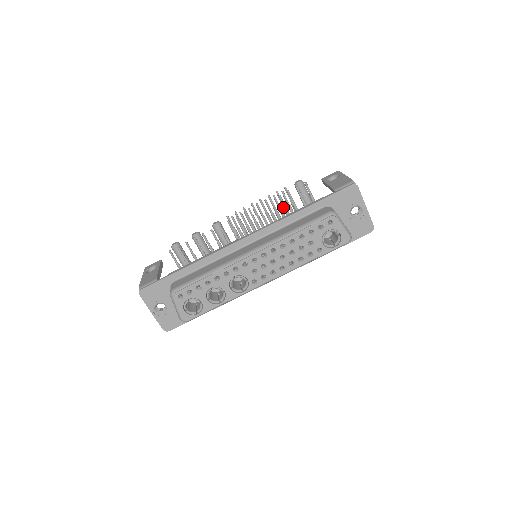
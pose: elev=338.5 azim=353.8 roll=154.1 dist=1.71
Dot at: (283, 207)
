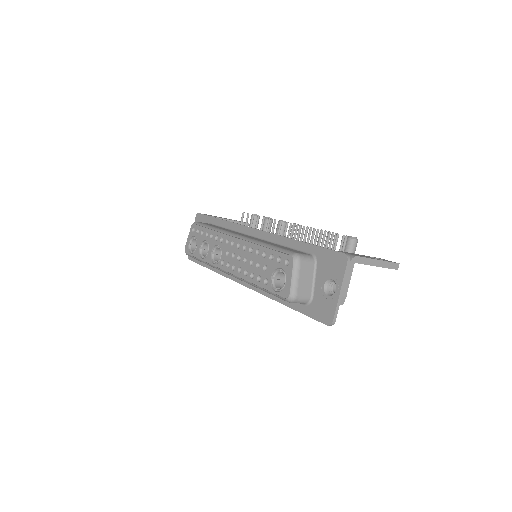
Dot at: occluded
